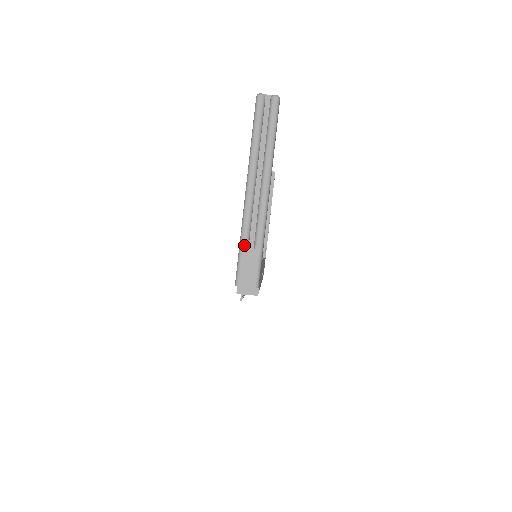
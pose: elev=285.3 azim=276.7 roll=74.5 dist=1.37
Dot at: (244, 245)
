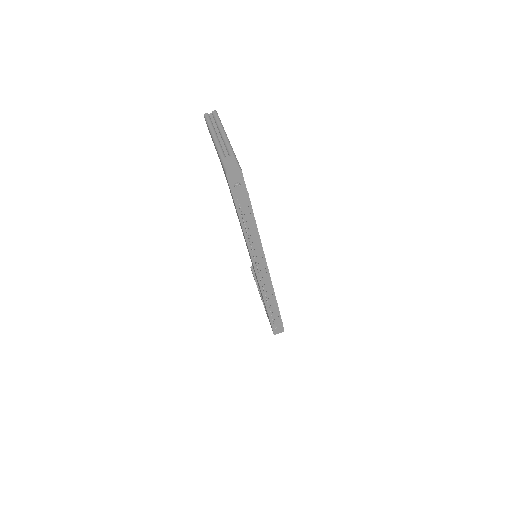
Dot at: (223, 157)
